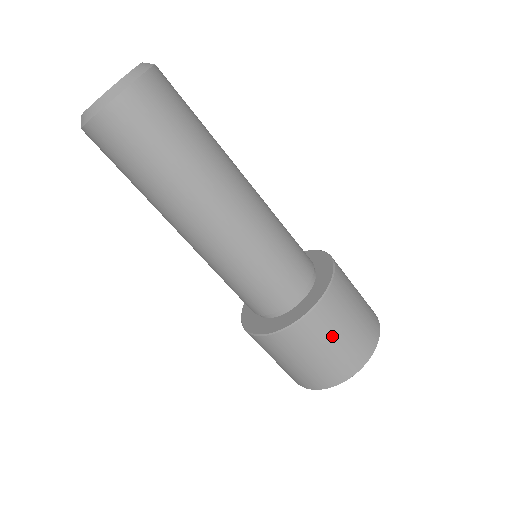
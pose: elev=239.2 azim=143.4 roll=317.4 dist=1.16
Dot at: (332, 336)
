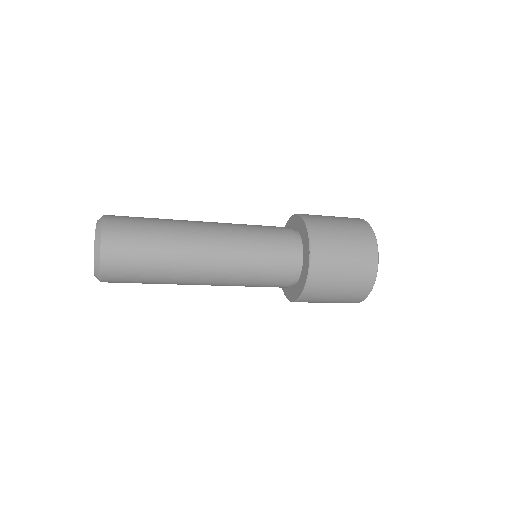
Dot at: (339, 263)
